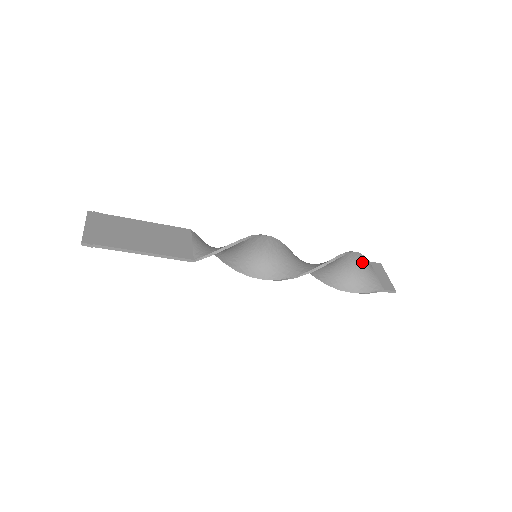
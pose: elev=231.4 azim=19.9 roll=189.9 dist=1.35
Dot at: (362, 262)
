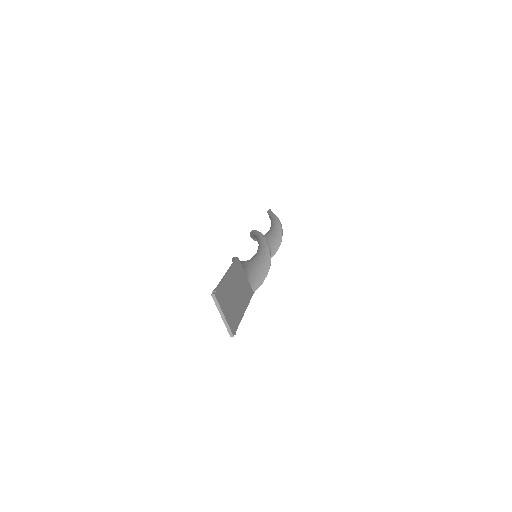
Dot at: occluded
